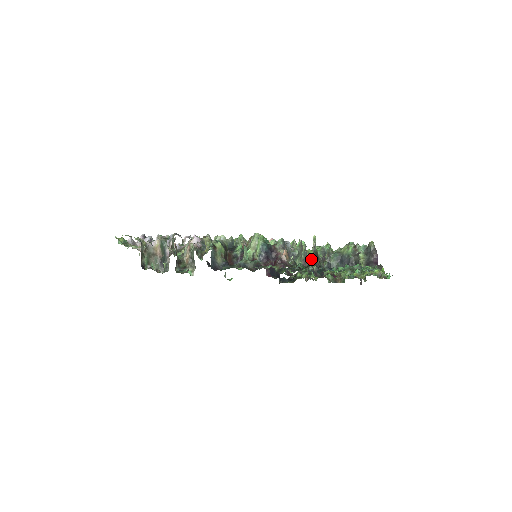
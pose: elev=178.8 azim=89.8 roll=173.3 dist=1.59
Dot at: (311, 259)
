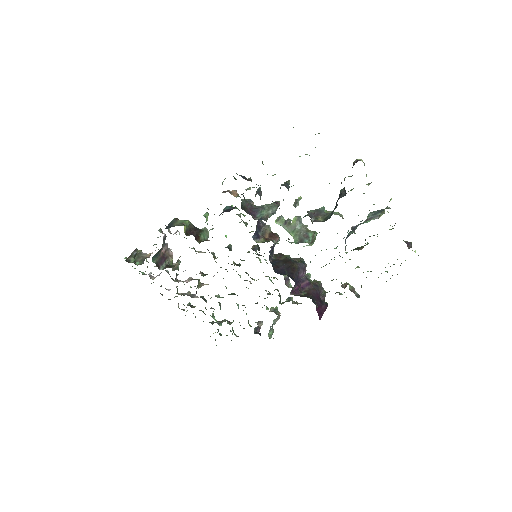
Dot at: occluded
